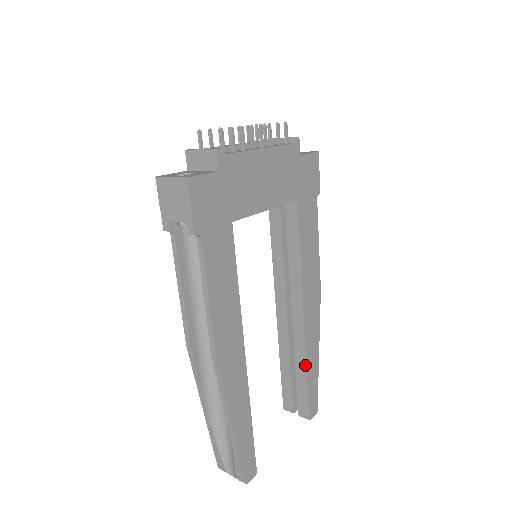
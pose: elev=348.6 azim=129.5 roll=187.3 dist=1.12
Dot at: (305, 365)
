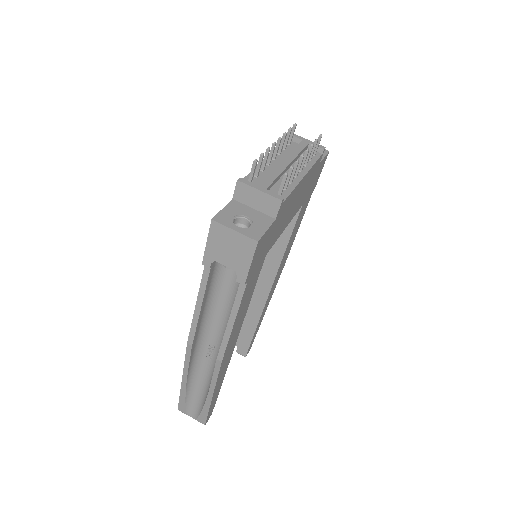
Dot at: (257, 323)
